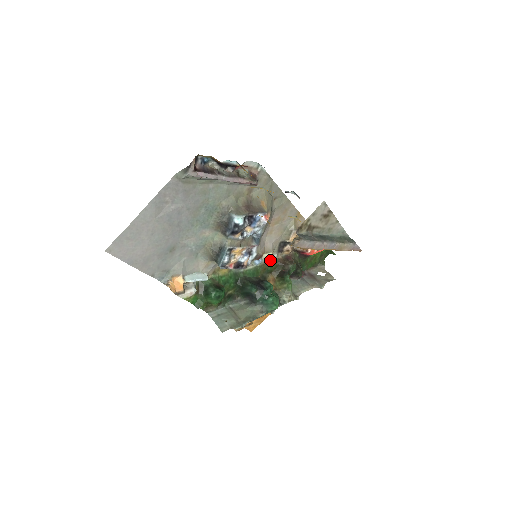
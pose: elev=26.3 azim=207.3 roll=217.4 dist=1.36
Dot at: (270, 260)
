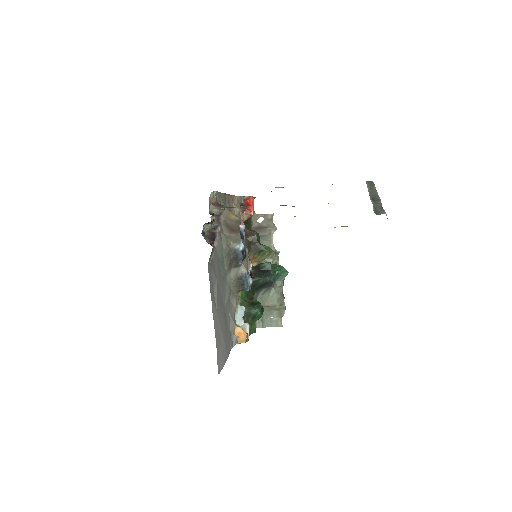
Dot at: occluded
